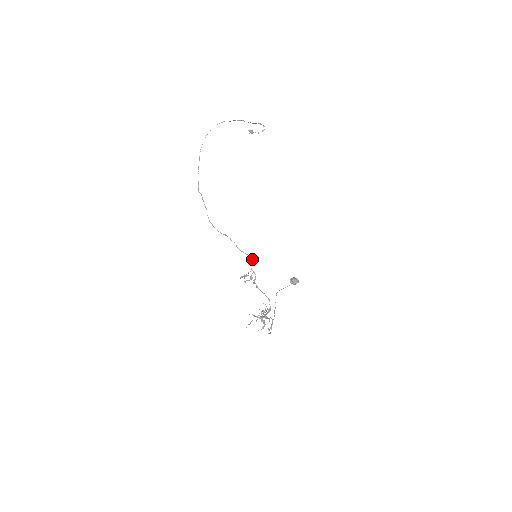
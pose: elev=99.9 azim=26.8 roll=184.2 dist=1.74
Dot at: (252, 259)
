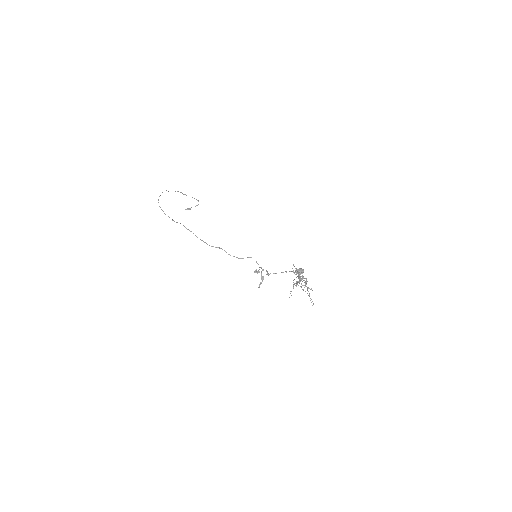
Dot at: occluded
